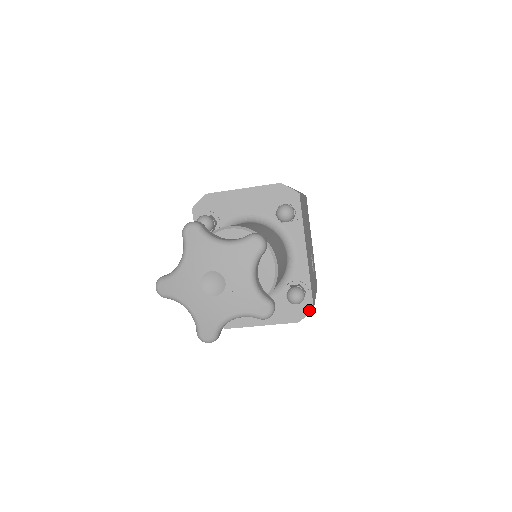
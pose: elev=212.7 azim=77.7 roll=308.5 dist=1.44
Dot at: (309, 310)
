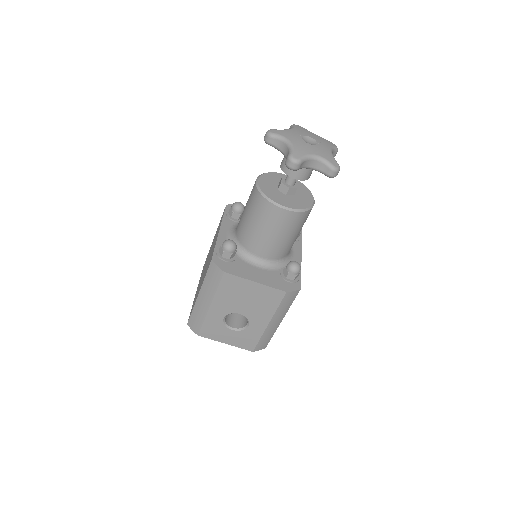
Dot at: (297, 288)
